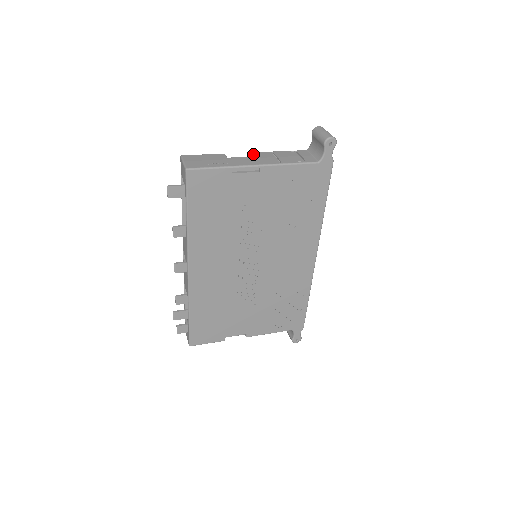
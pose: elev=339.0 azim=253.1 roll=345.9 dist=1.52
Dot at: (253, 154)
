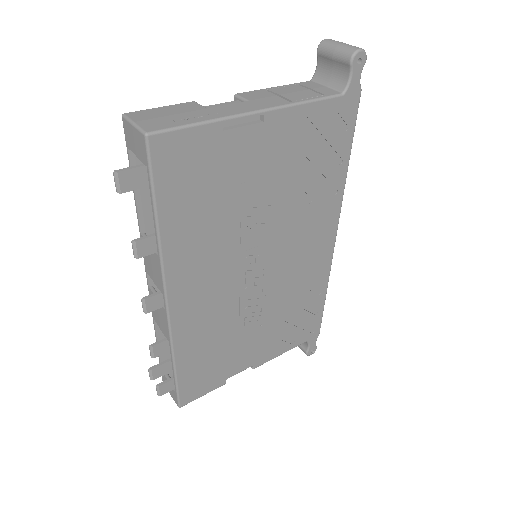
Dot at: (240, 96)
